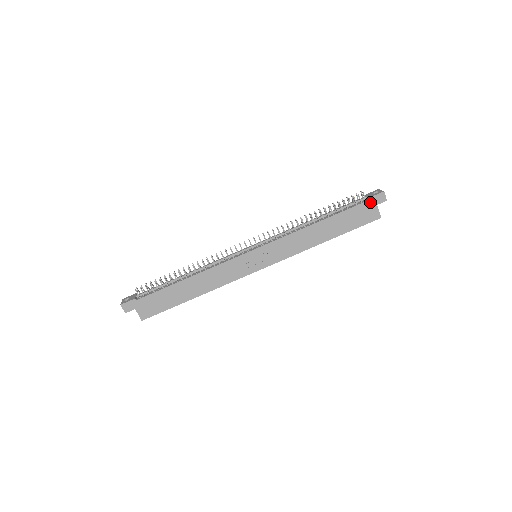
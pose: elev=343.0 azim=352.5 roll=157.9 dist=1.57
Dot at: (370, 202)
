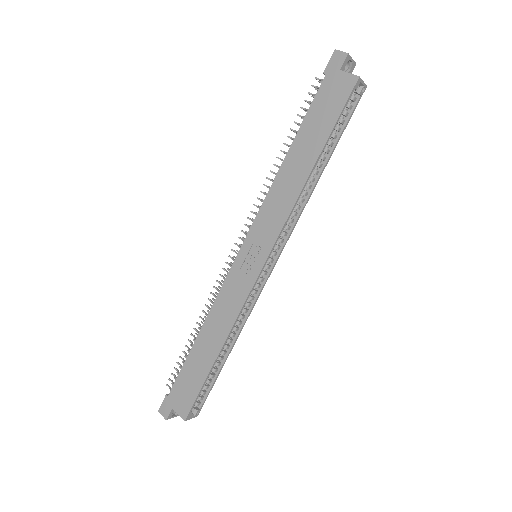
Dot at: (328, 77)
